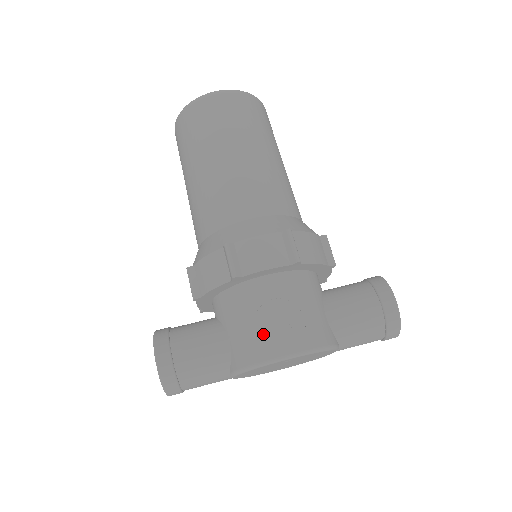
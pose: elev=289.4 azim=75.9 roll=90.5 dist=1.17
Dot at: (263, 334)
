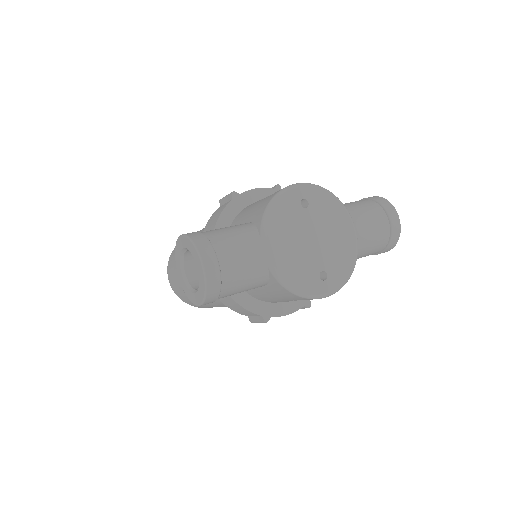
Dot at: occluded
